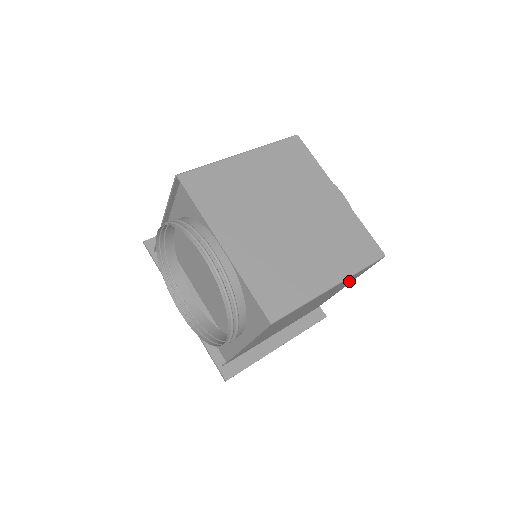
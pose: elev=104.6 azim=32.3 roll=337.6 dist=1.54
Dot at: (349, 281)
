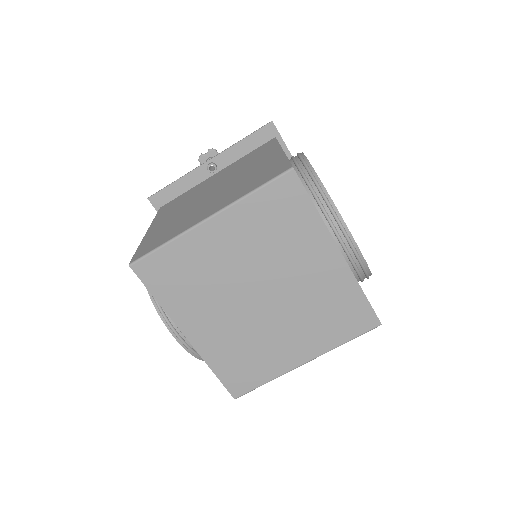
Dot at: occluded
